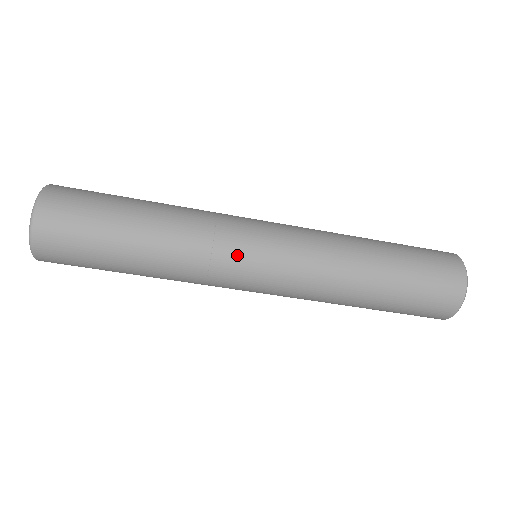
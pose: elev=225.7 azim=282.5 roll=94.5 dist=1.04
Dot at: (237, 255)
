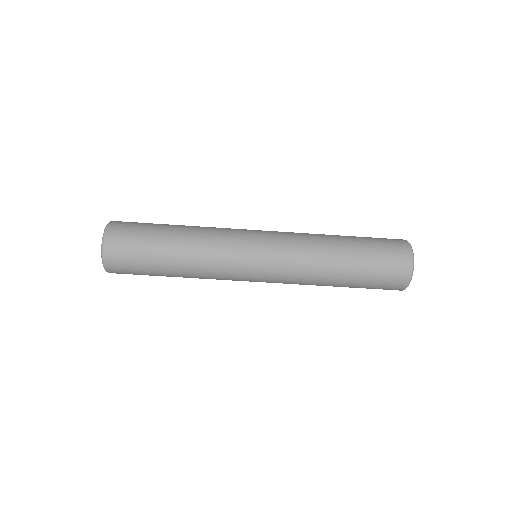
Dot at: (241, 235)
